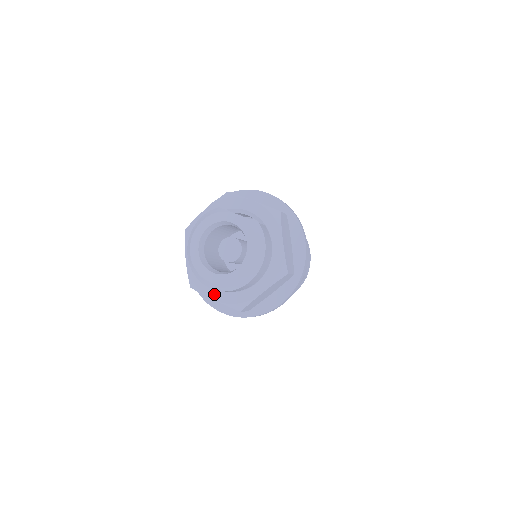
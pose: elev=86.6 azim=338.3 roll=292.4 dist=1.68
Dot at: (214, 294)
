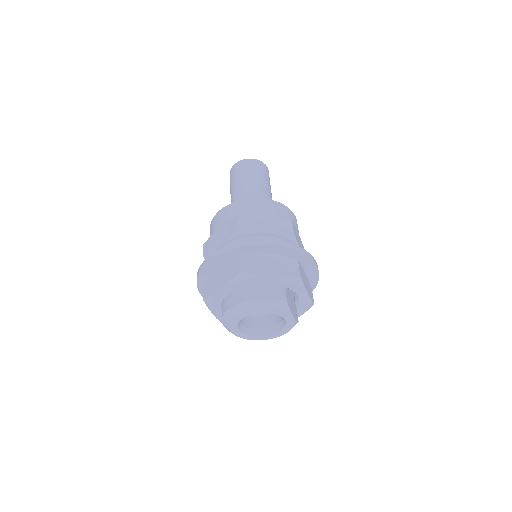
Dot at: (219, 315)
